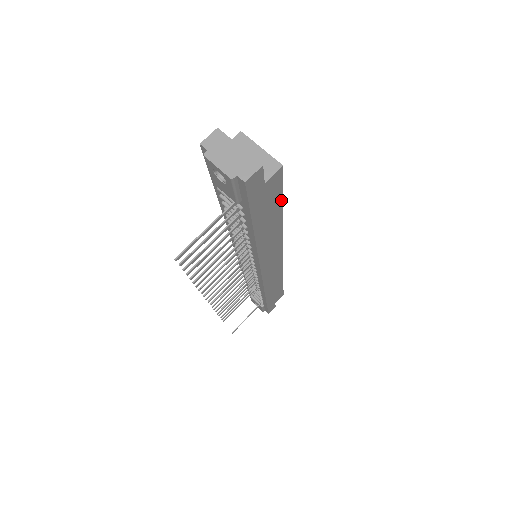
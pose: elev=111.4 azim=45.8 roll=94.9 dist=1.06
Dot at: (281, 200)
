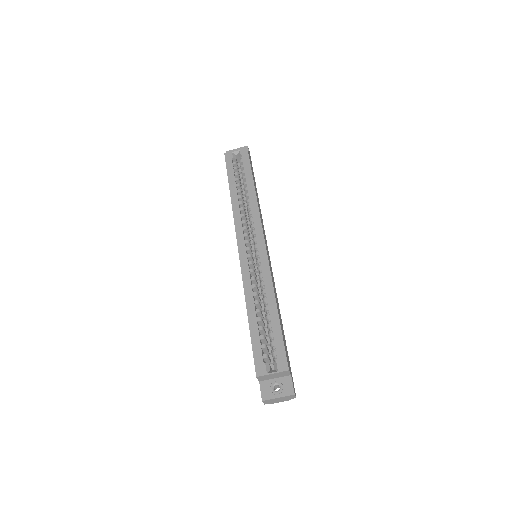
Dot at: (281, 331)
